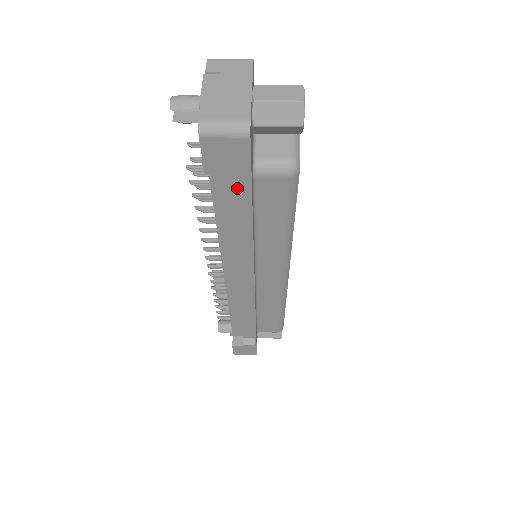
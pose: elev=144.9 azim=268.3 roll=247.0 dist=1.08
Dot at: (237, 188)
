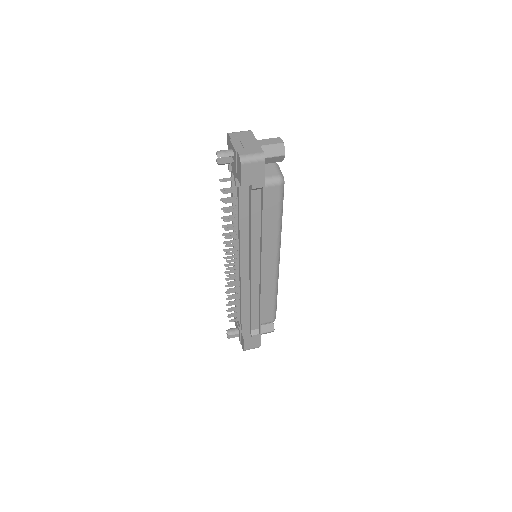
Dot at: (255, 195)
